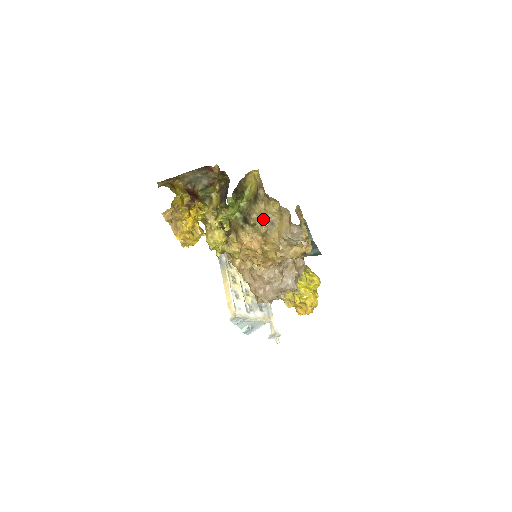
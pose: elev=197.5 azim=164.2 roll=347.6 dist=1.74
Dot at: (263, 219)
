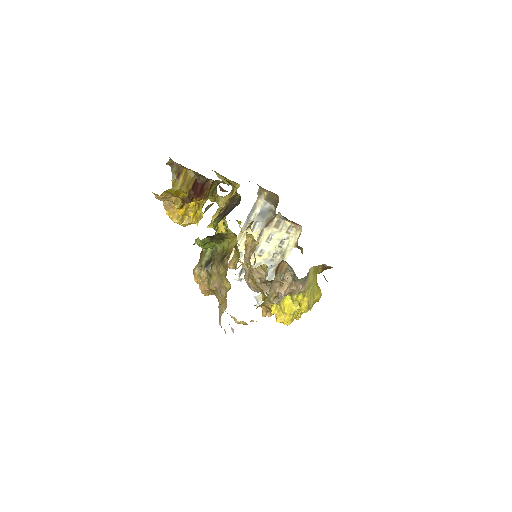
Dot at: (217, 280)
